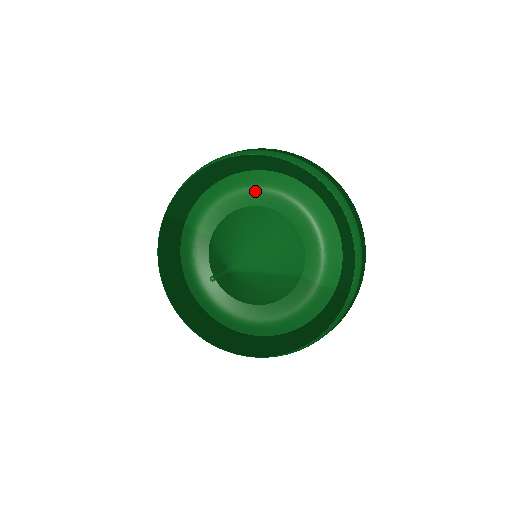
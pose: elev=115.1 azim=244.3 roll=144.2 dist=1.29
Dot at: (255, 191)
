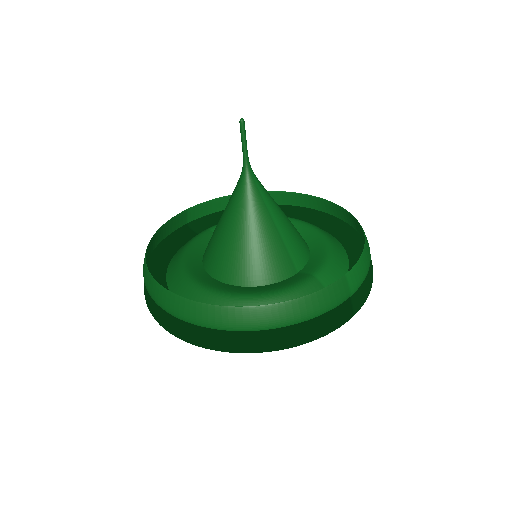
Dot at: occluded
